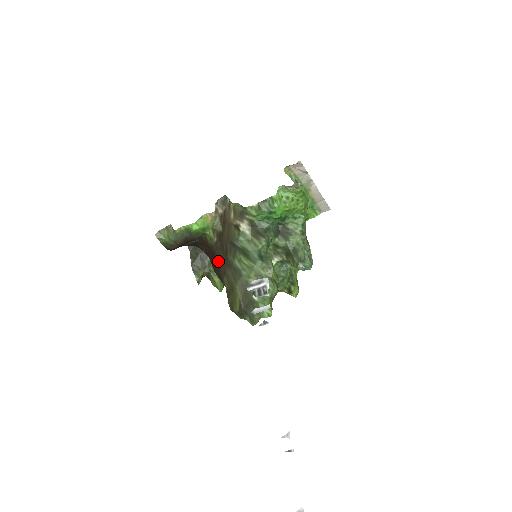
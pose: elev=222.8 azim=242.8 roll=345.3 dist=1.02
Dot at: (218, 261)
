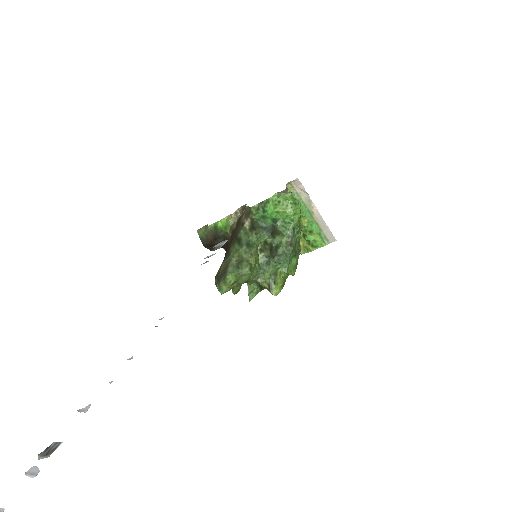
Dot at: (226, 252)
